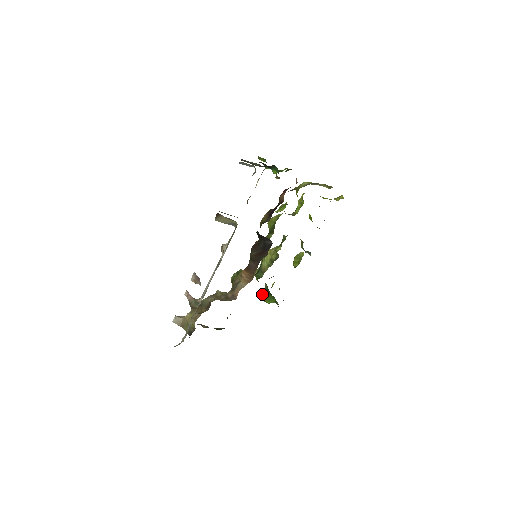
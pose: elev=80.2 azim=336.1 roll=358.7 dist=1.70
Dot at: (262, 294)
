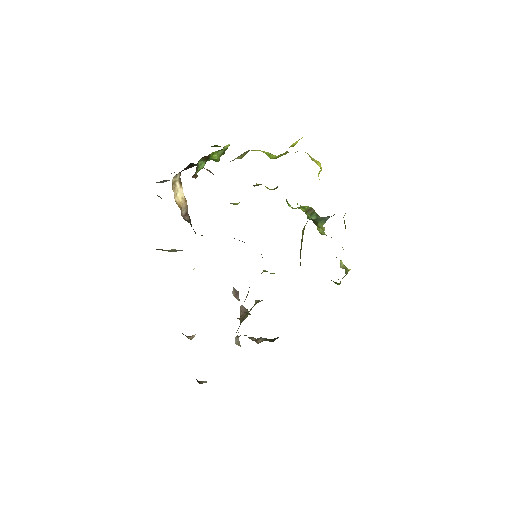
Dot at: occluded
